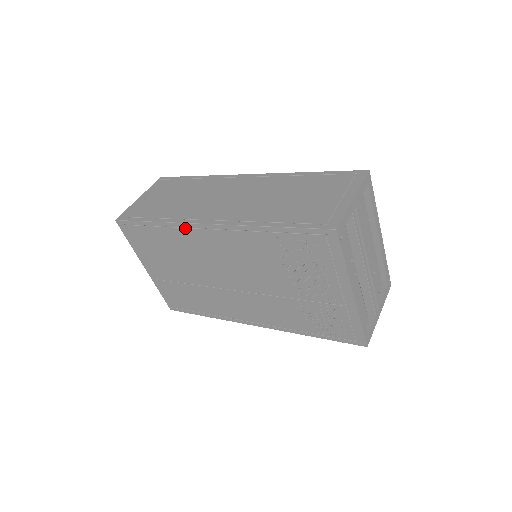
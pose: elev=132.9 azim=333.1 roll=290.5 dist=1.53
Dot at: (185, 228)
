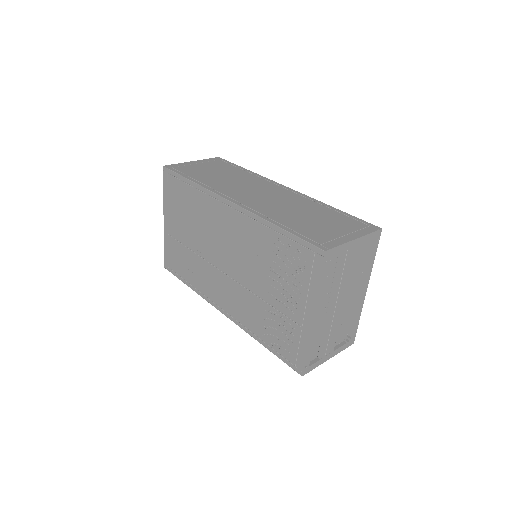
Dot at: (212, 197)
